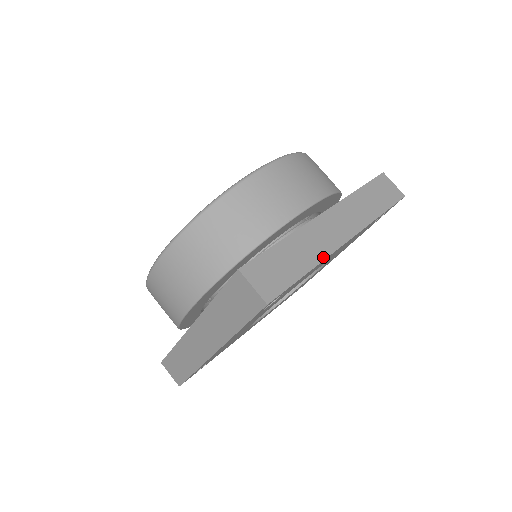
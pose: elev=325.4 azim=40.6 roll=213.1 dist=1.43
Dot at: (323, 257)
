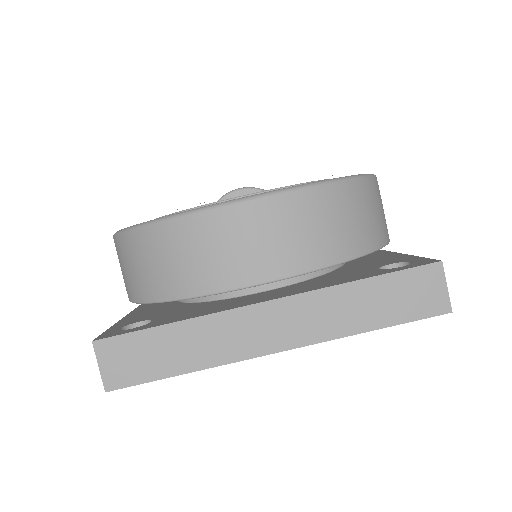
Dot at: (220, 362)
